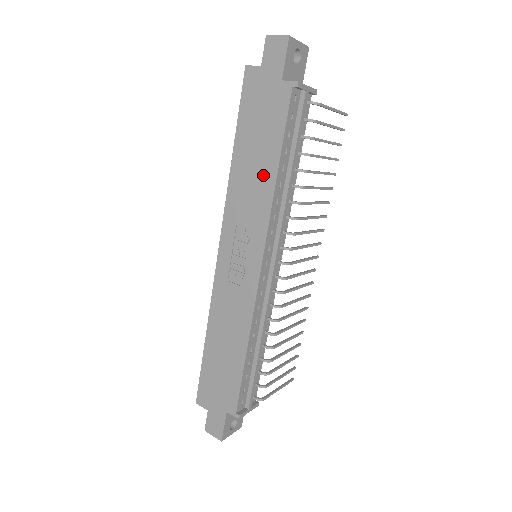
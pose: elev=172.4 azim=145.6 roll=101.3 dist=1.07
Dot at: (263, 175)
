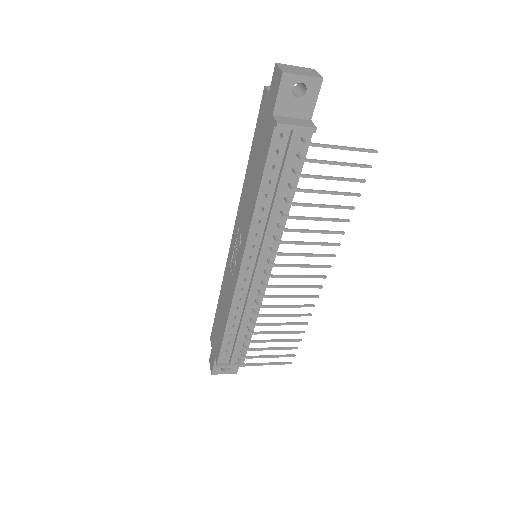
Dot at: (252, 195)
